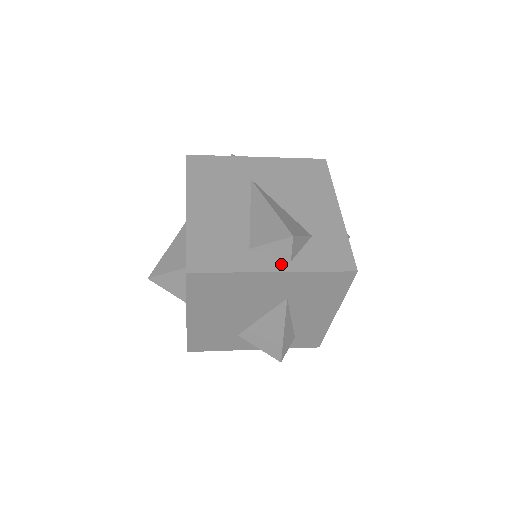
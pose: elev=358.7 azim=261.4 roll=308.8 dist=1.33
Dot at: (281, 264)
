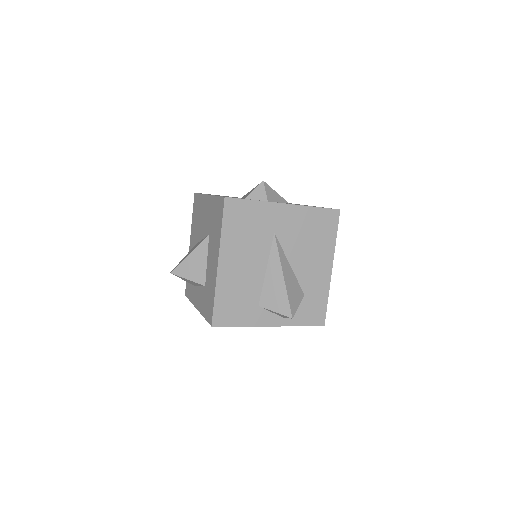
Dot at: (277, 320)
